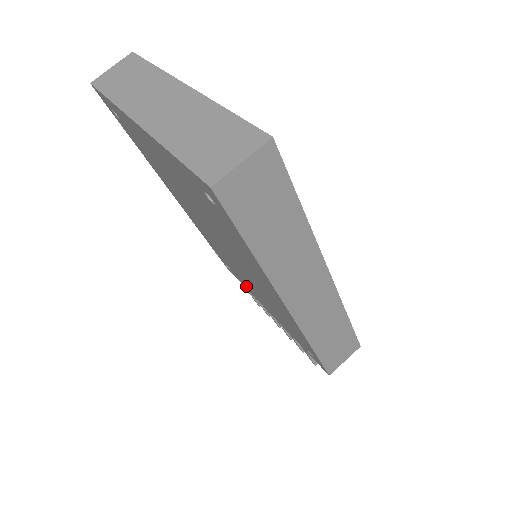
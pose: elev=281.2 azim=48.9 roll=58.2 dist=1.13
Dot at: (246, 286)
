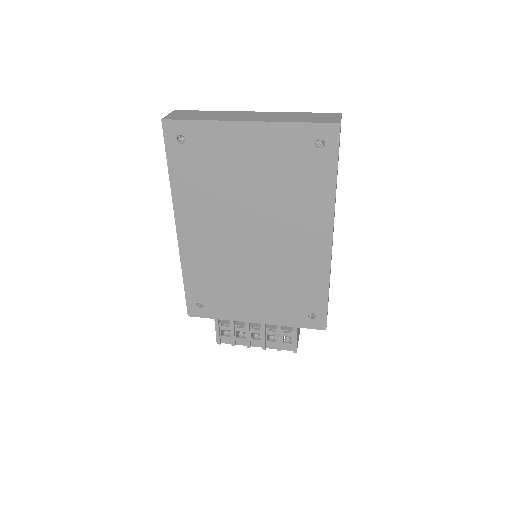
Dot at: (227, 308)
